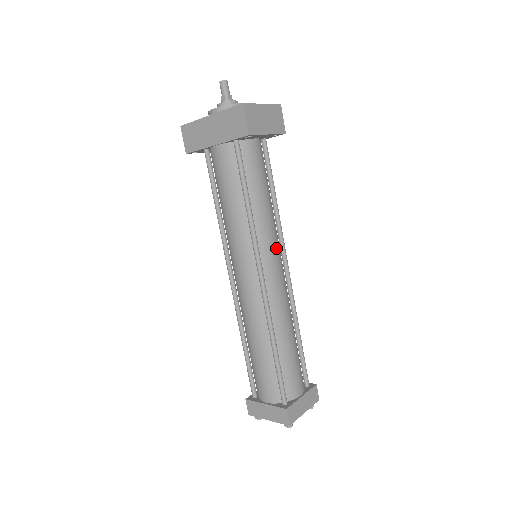
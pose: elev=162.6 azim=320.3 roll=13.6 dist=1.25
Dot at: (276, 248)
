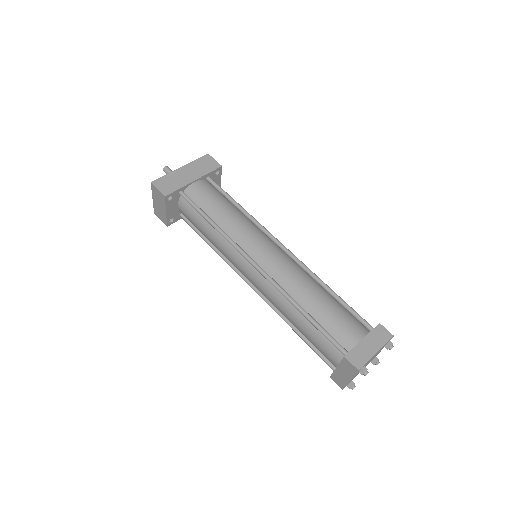
Dot at: occluded
